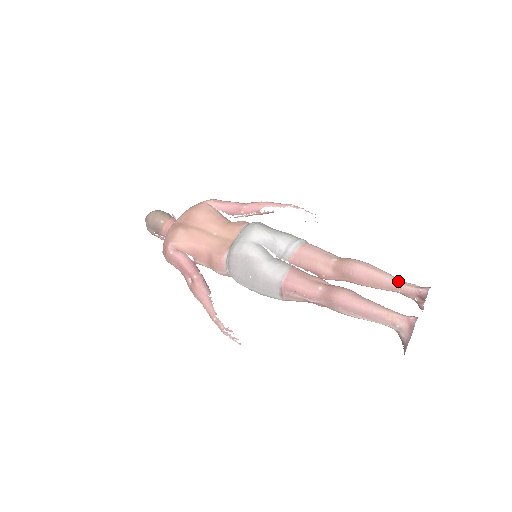
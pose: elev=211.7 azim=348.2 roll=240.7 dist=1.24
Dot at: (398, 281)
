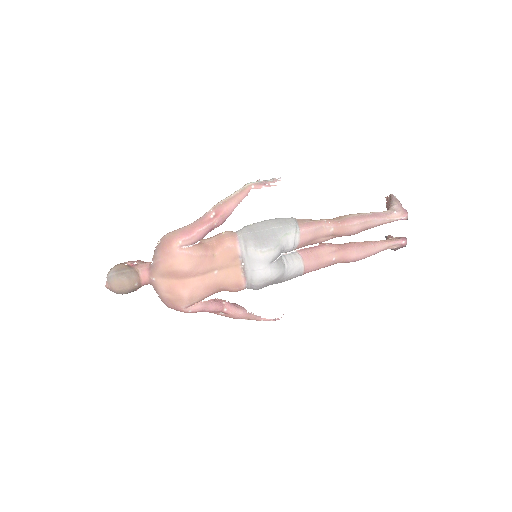
Dot at: (385, 220)
